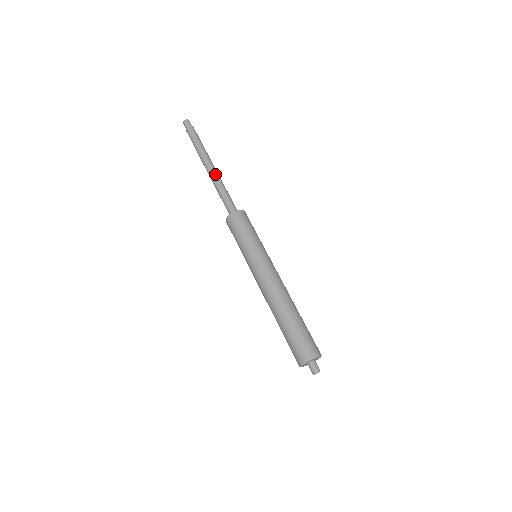
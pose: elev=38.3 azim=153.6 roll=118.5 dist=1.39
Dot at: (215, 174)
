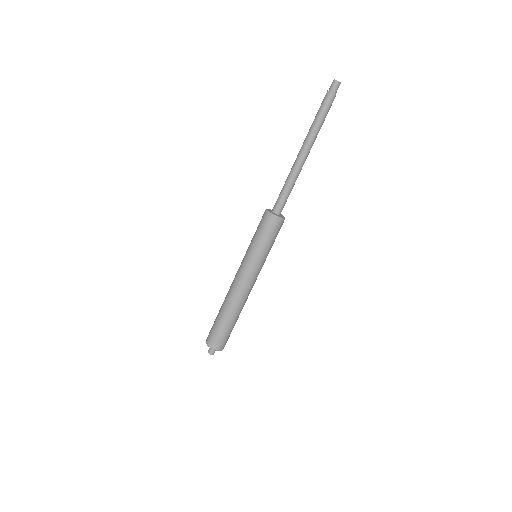
Dot at: (298, 164)
